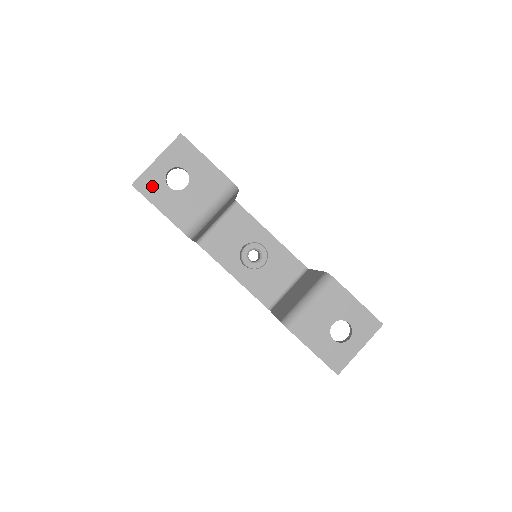
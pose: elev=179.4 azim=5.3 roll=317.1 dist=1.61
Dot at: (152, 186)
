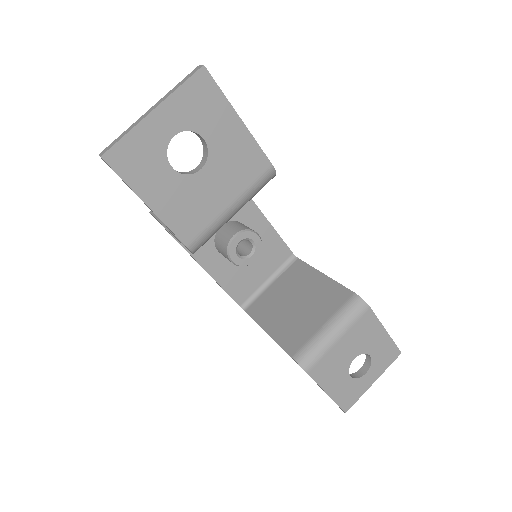
Dot at: (141, 163)
